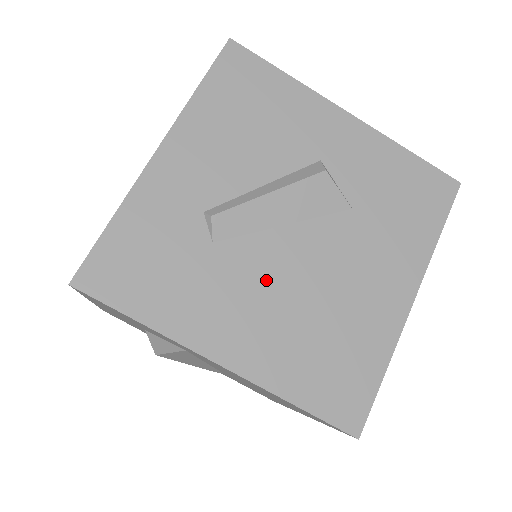
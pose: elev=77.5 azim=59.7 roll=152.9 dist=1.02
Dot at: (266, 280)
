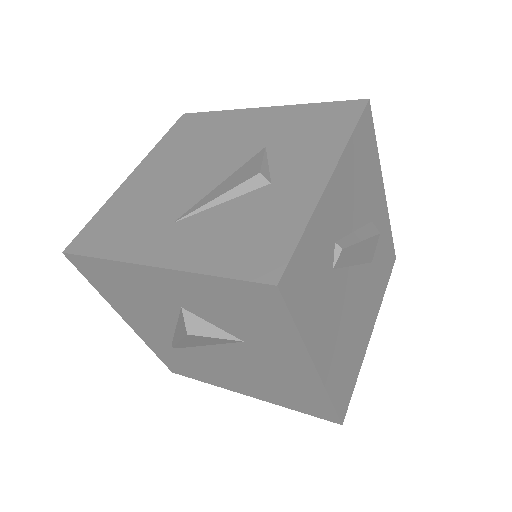
Dot at: (342, 306)
